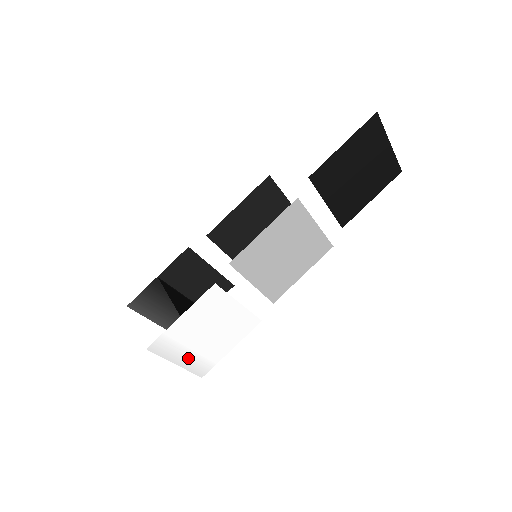
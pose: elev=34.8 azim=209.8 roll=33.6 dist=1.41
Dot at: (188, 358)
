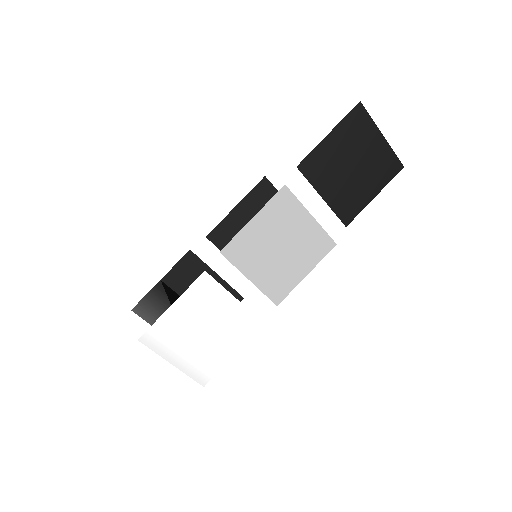
Dot at: (185, 359)
